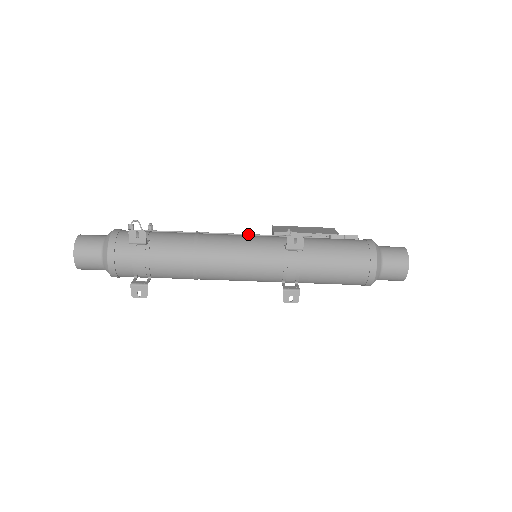
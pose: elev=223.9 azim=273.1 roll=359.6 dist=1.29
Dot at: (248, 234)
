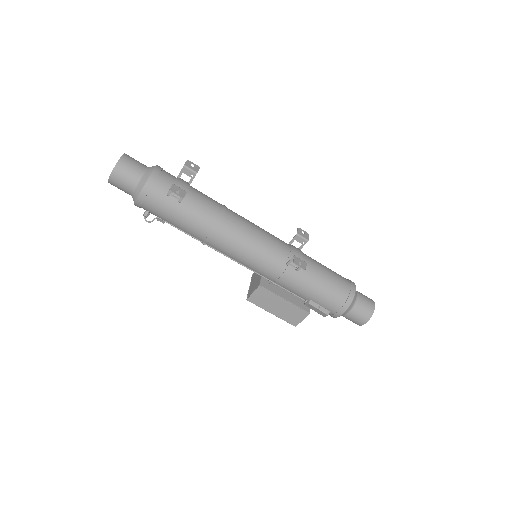
Dot at: occluded
